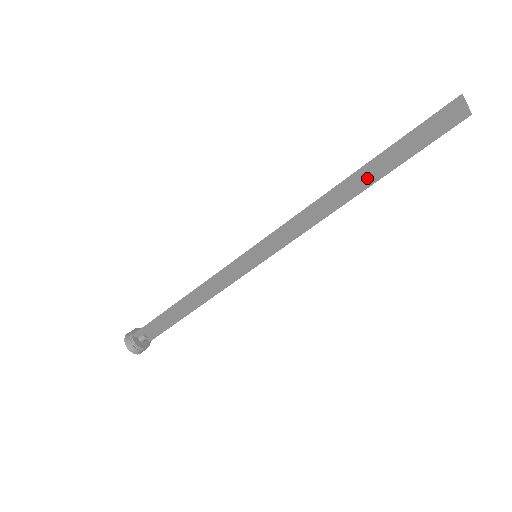
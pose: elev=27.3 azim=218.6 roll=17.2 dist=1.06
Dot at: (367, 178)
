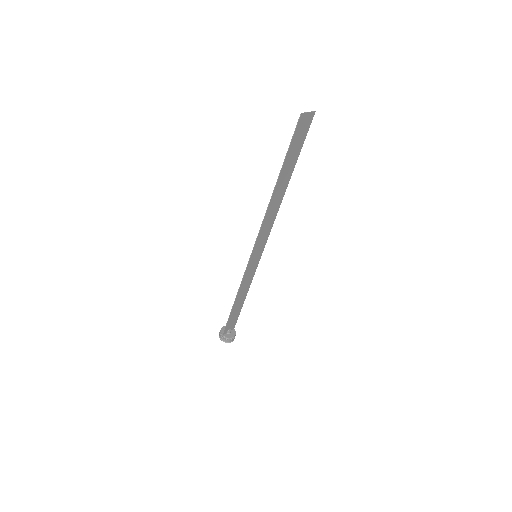
Dot at: (284, 181)
